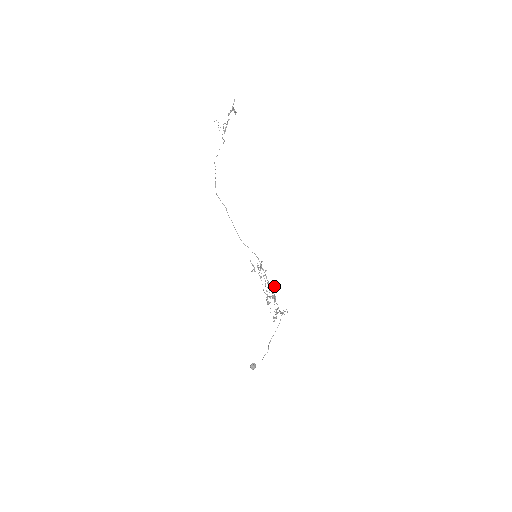
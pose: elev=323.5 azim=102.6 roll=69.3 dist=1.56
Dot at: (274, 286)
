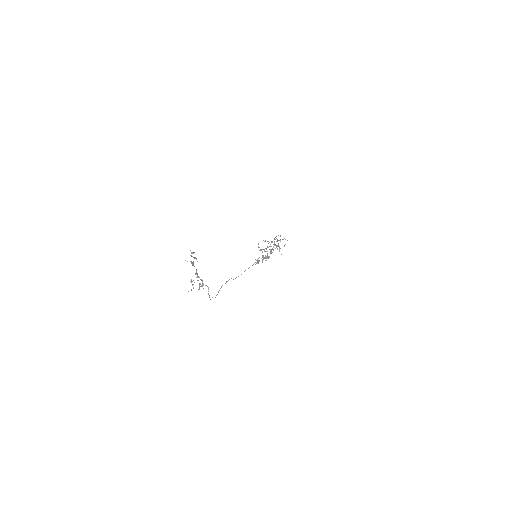
Dot at: occluded
